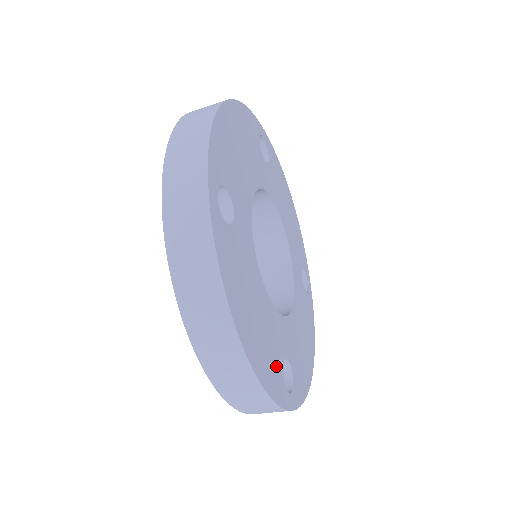
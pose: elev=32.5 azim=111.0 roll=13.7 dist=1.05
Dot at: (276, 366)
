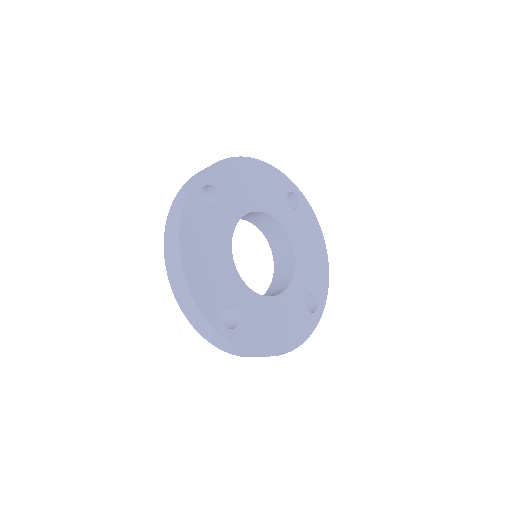
Dot at: (302, 318)
